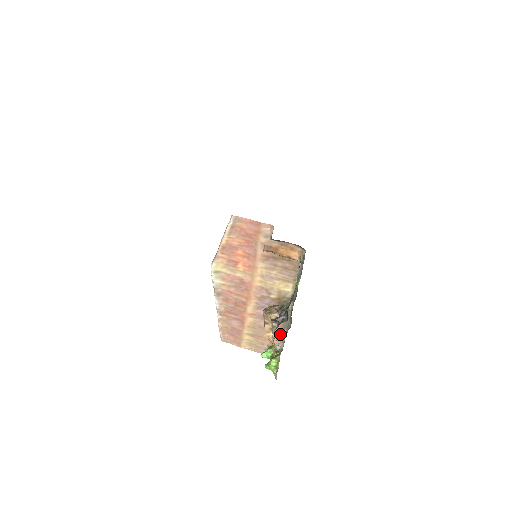
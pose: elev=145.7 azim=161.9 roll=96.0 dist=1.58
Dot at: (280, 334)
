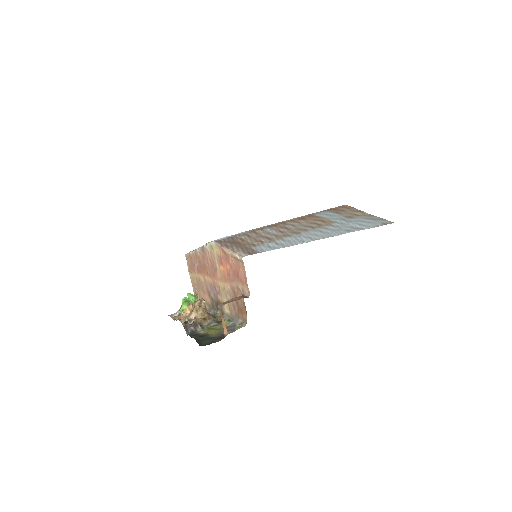
Dot at: (206, 303)
